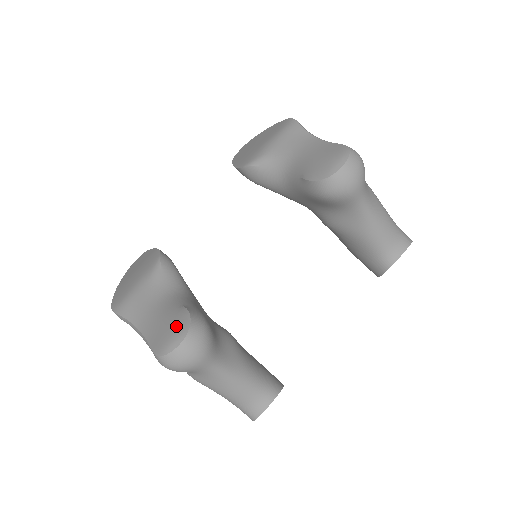
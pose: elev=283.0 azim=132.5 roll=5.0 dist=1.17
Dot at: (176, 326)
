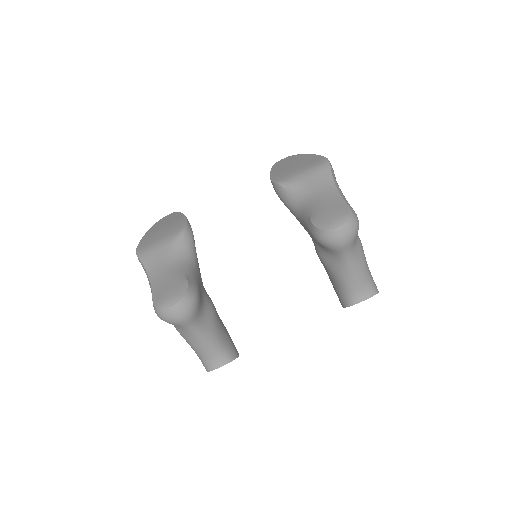
Dot at: (175, 291)
